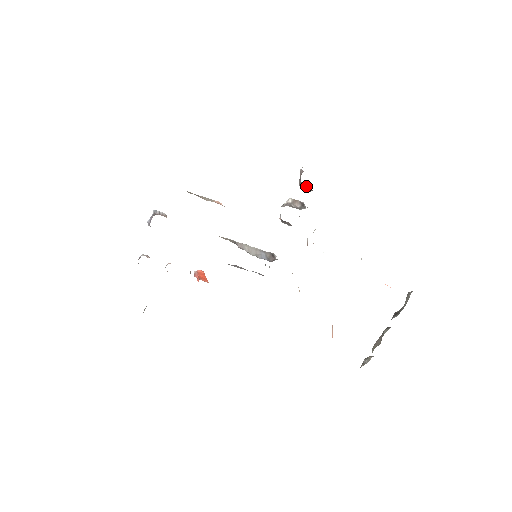
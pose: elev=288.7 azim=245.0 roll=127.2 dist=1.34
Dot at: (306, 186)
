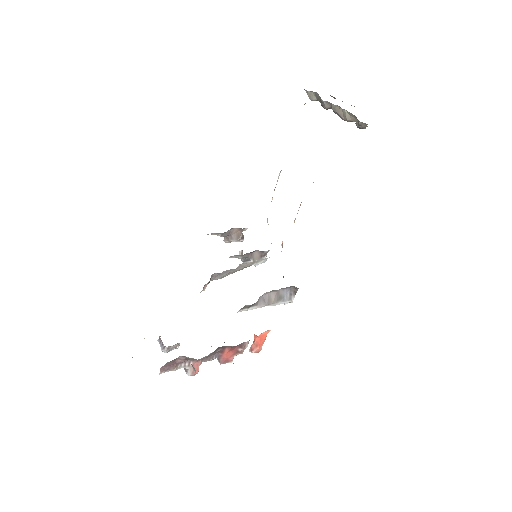
Dot at: (235, 234)
